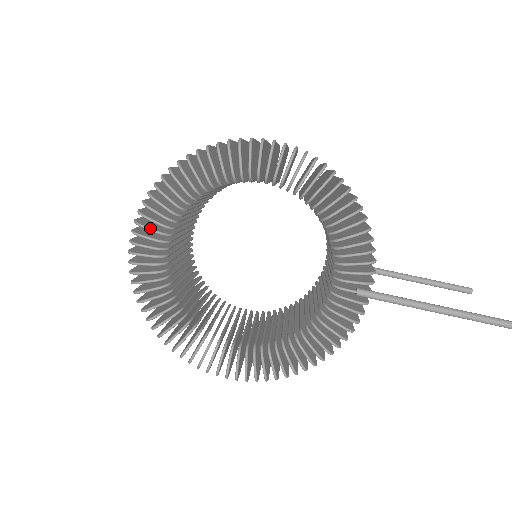
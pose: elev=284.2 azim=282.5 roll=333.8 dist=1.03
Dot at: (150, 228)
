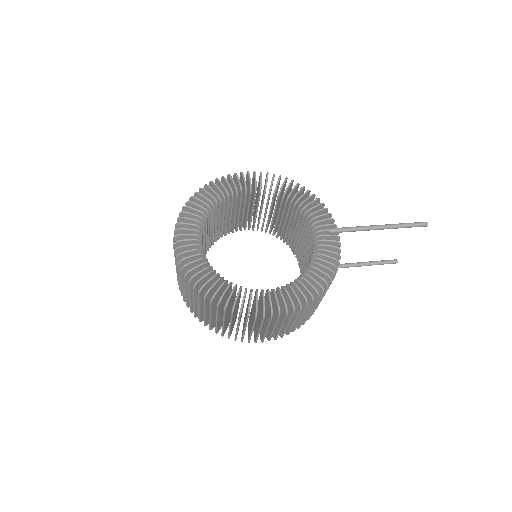
Dot at: (188, 228)
